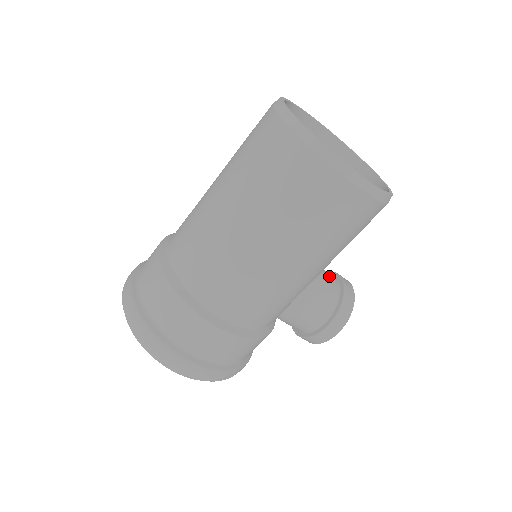
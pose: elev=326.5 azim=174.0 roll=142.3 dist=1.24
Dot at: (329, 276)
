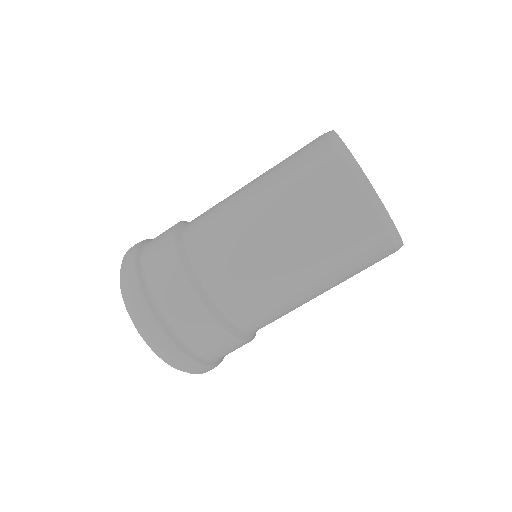
Dot at: occluded
